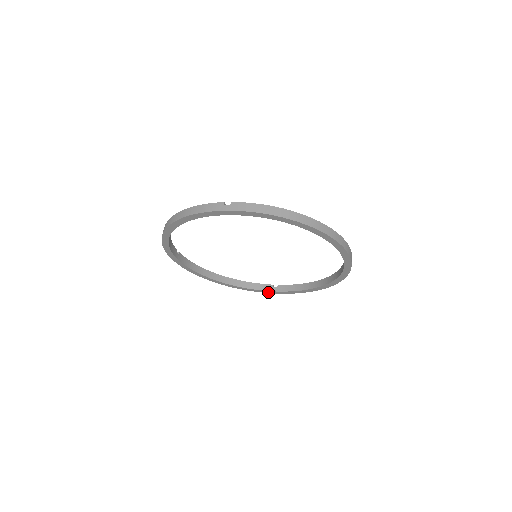
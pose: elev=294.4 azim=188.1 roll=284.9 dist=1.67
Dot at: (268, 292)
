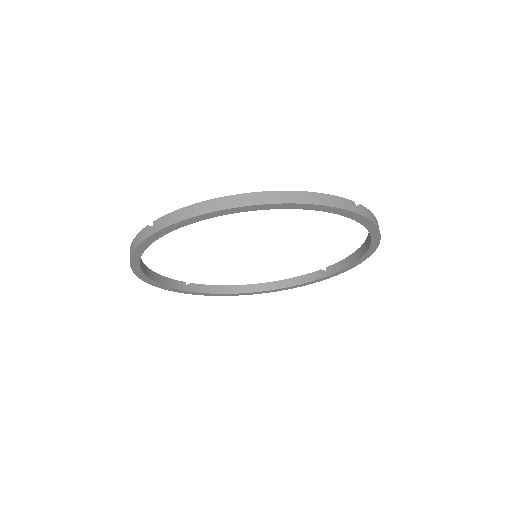
Dot at: (178, 291)
